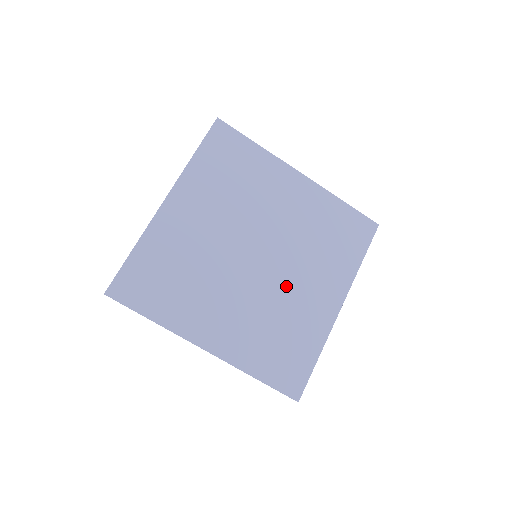
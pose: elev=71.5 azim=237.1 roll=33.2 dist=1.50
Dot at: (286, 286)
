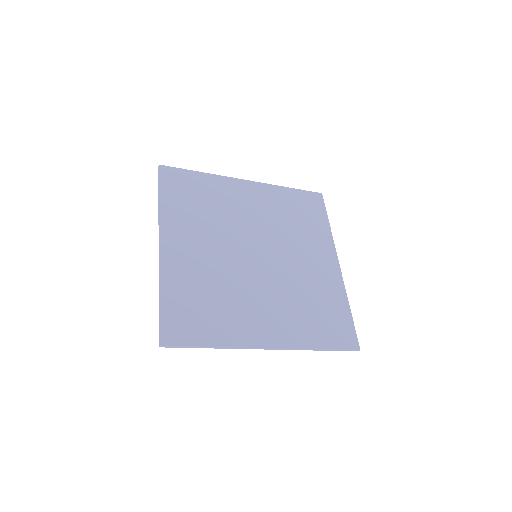
Dot at: (252, 288)
